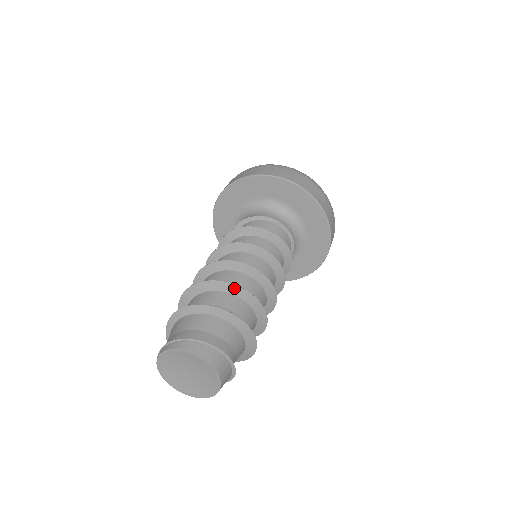
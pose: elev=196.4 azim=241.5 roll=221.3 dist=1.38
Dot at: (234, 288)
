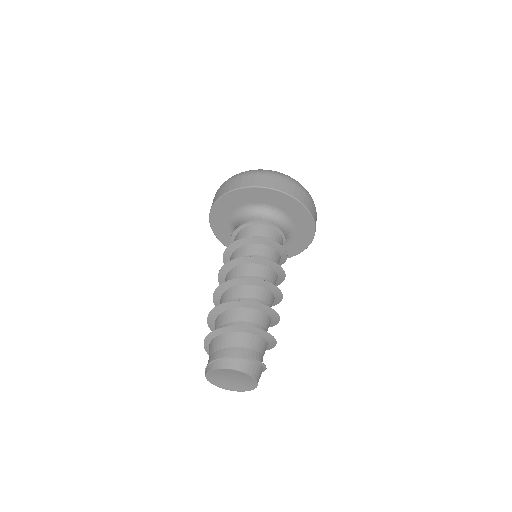
Dot at: (237, 303)
